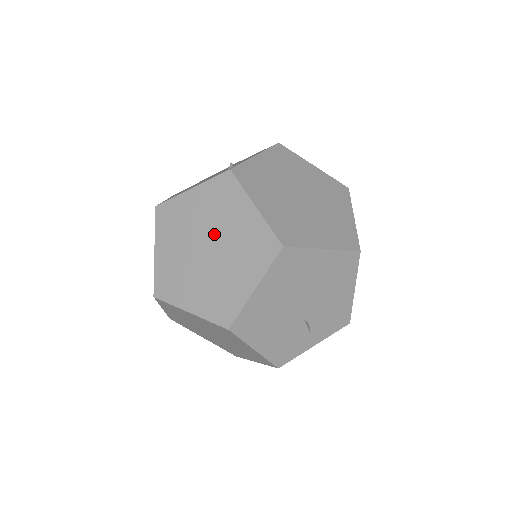
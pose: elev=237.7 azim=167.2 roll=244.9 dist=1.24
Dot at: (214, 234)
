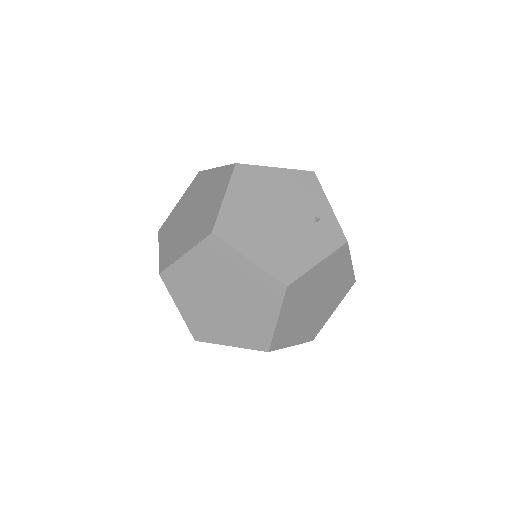
Dot at: (324, 290)
